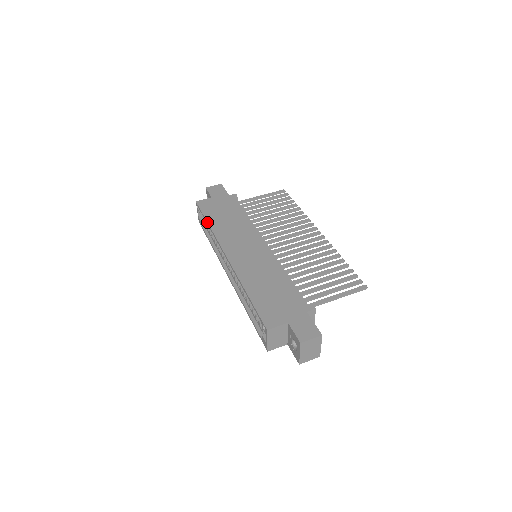
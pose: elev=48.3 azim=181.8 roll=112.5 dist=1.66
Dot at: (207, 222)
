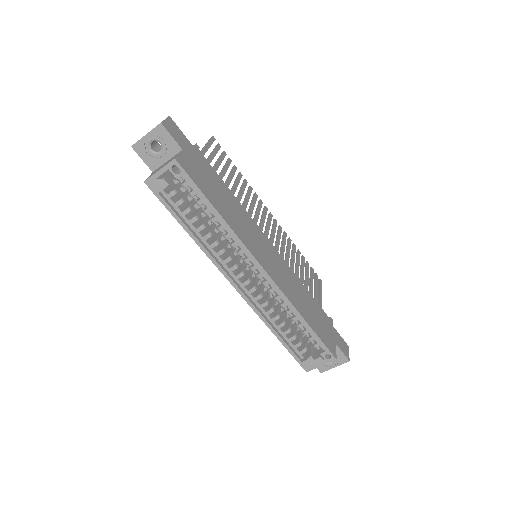
Dot at: (216, 209)
